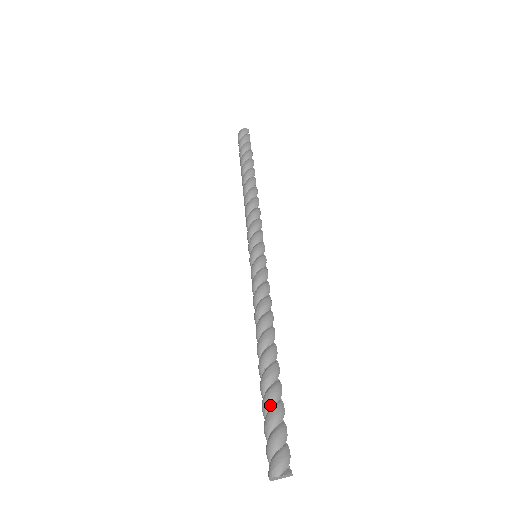
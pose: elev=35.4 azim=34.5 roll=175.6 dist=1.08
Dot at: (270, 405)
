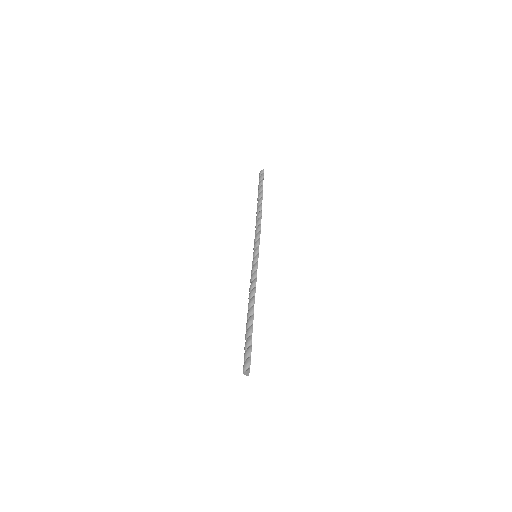
Dot at: (246, 339)
